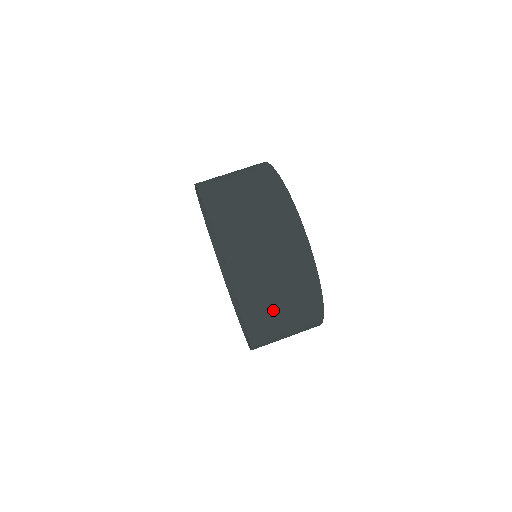
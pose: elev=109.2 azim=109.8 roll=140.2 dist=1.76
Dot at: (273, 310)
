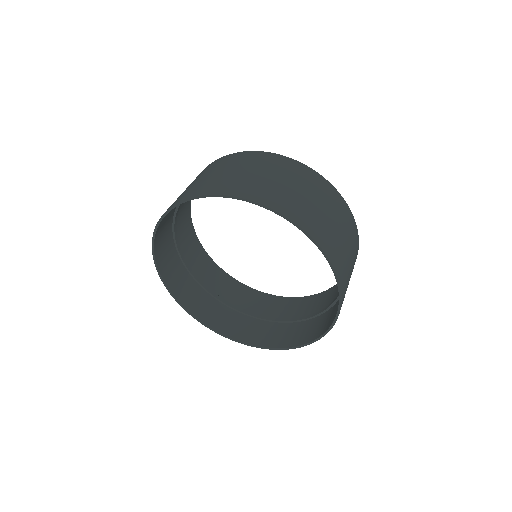
Dot at: occluded
